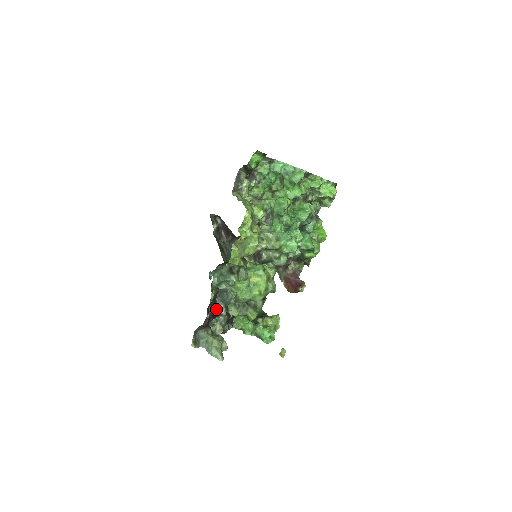
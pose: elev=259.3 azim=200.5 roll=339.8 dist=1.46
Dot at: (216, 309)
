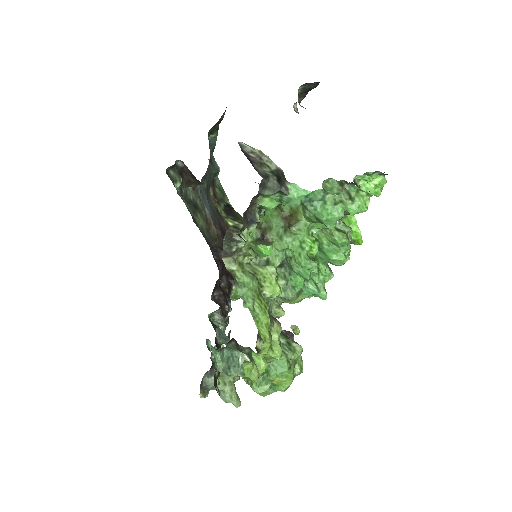
Dot at: occluded
